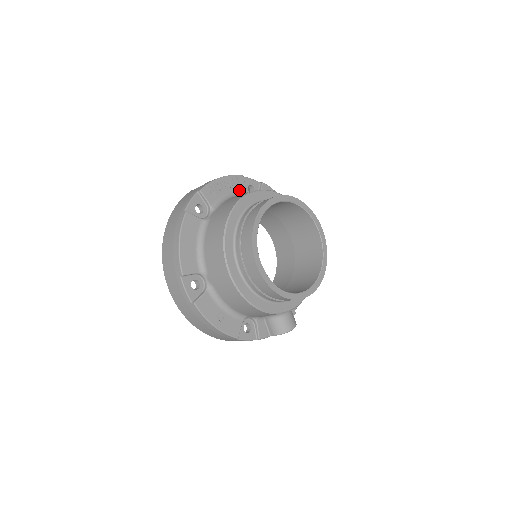
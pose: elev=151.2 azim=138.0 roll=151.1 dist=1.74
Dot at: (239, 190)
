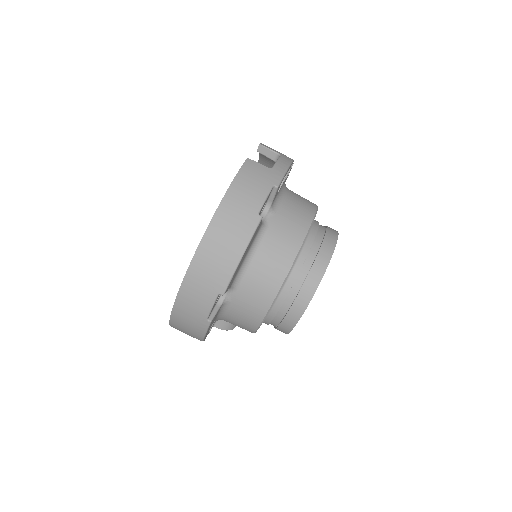
Dot at: (285, 180)
